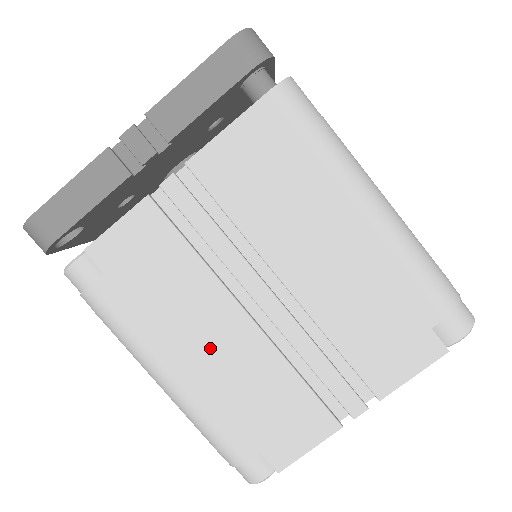
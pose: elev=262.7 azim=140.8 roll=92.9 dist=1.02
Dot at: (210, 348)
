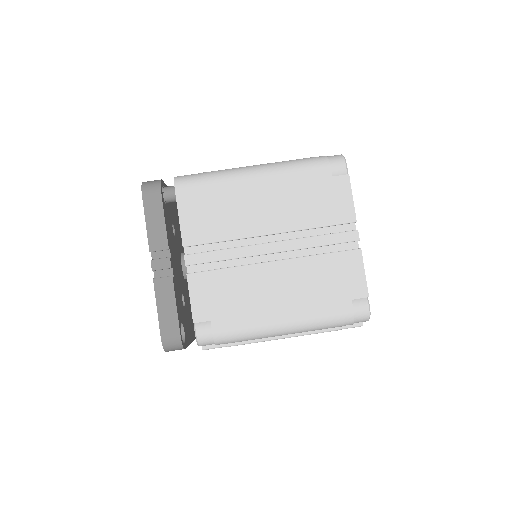
Dot at: (280, 291)
